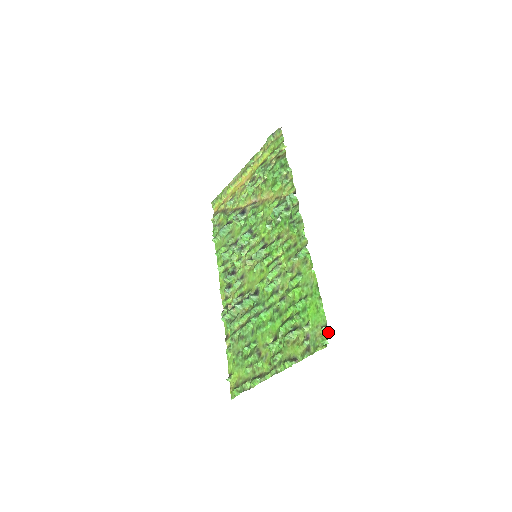
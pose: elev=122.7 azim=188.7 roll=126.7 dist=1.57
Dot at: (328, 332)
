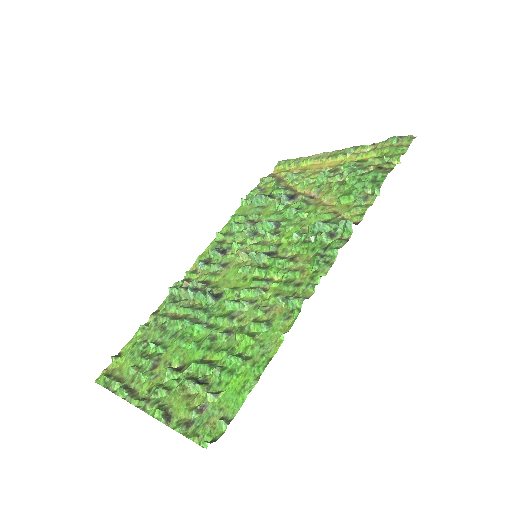
Dot at: (222, 432)
